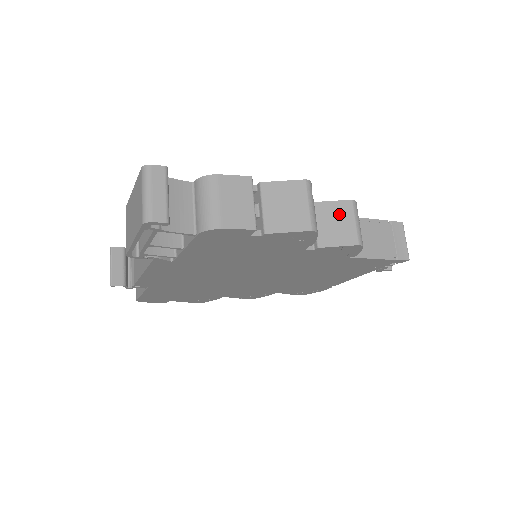
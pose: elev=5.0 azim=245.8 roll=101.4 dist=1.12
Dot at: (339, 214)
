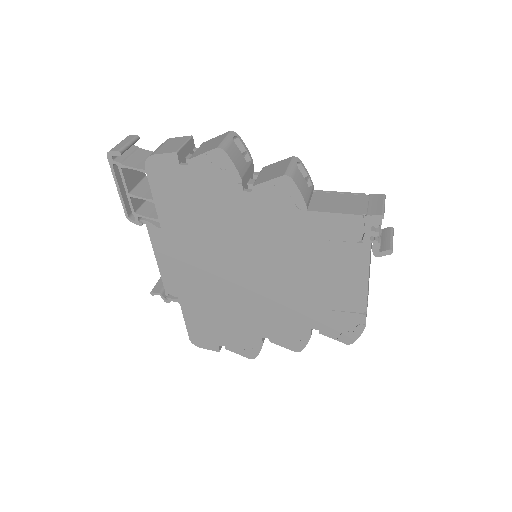
Dot at: (278, 166)
